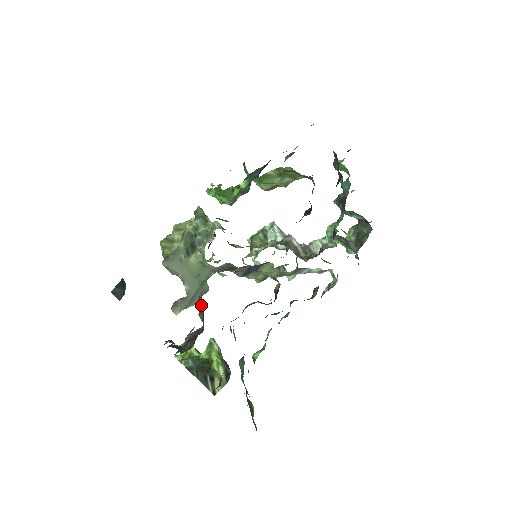
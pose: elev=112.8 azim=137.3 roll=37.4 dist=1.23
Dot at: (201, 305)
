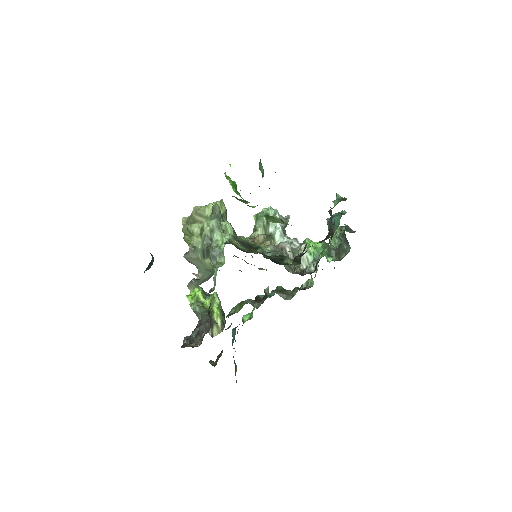
Dot at: (210, 317)
